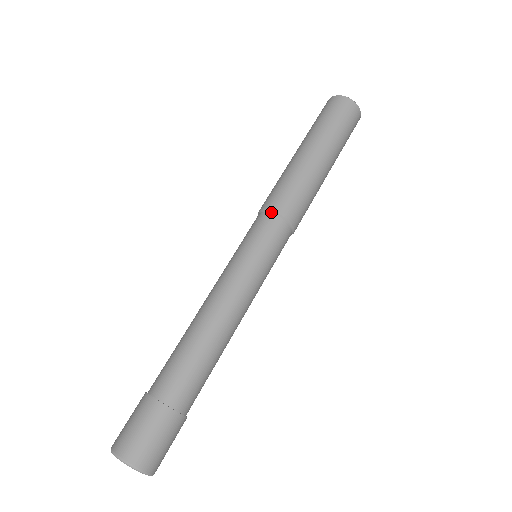
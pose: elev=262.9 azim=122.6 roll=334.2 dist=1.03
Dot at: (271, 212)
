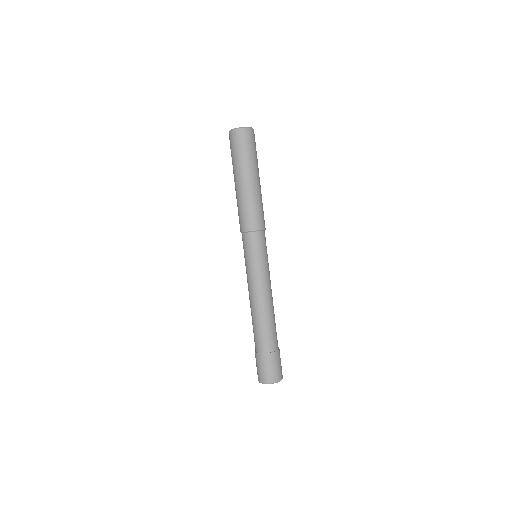
Dot at: (246, 232)
